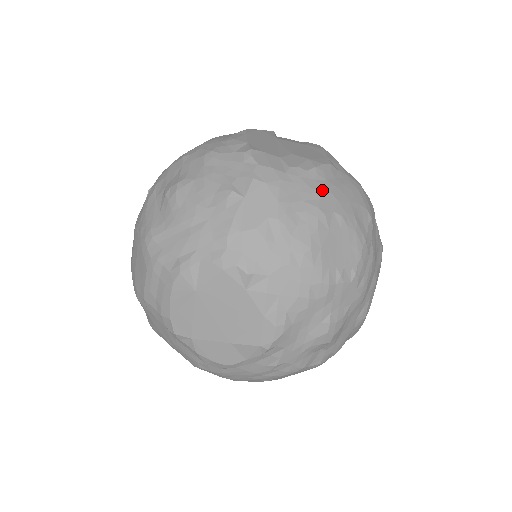
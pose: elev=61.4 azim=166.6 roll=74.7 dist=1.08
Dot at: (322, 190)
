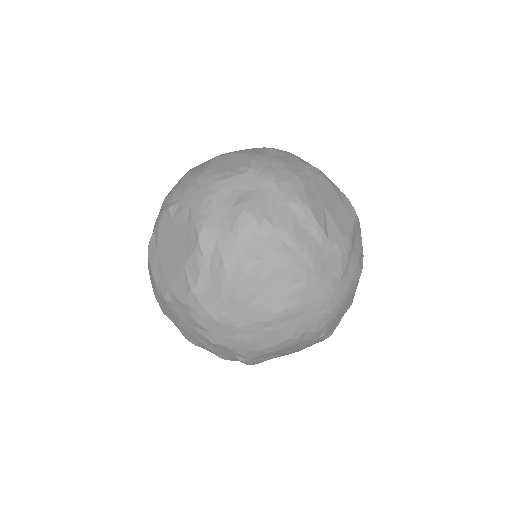
Dot at: occluded
